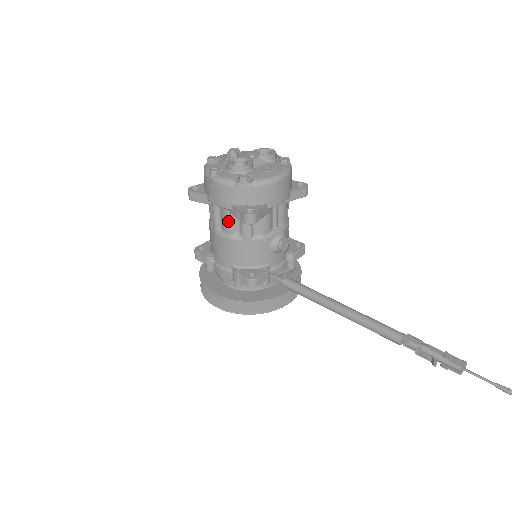
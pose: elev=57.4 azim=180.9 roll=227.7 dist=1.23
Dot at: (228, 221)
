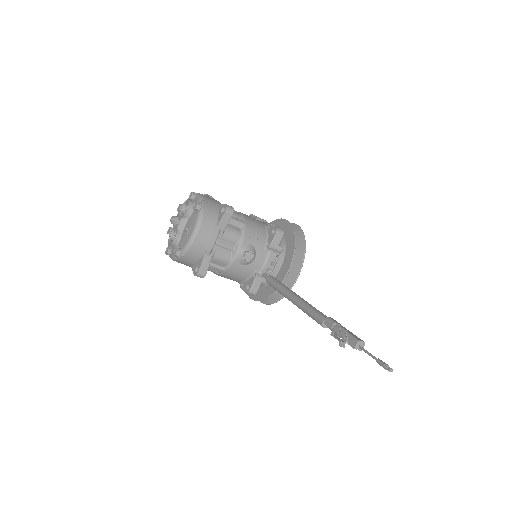
Dot at: occluded
